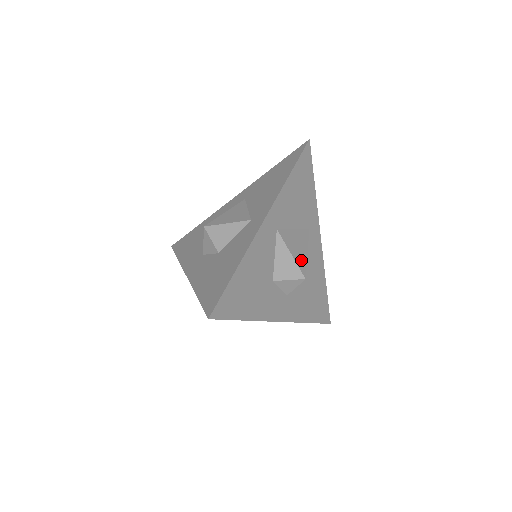
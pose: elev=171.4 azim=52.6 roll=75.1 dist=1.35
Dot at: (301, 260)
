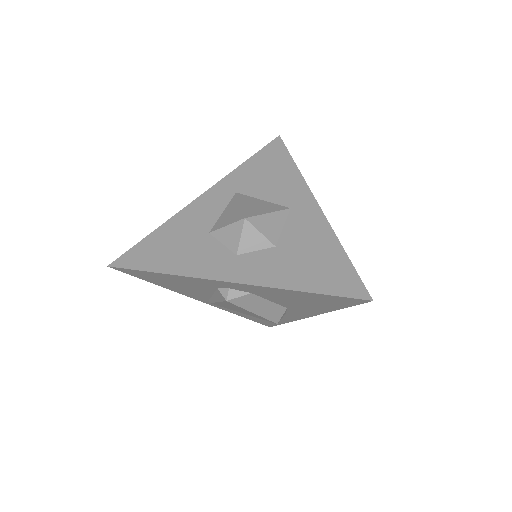
Dot at: occluded
